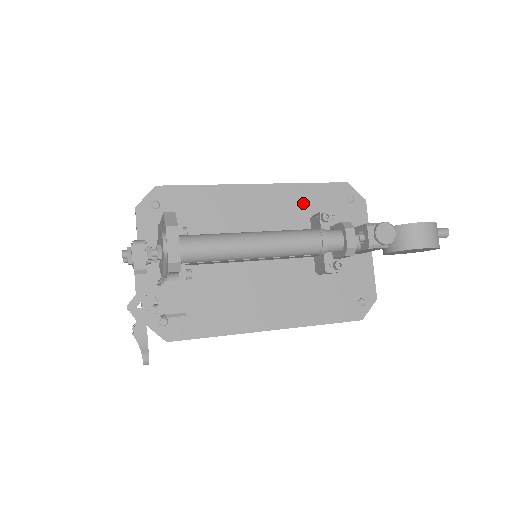
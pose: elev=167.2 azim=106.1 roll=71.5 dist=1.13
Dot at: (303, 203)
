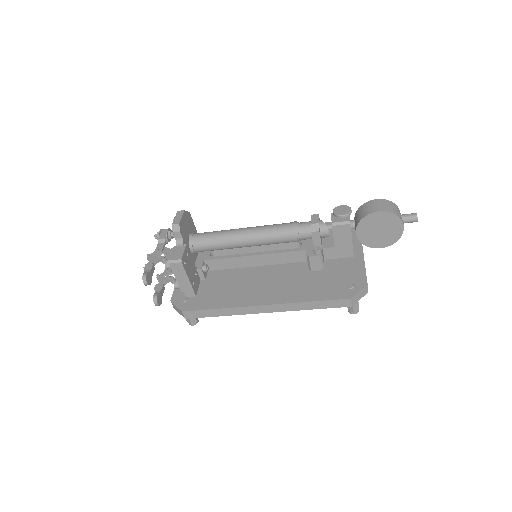
Dot at: occluded
